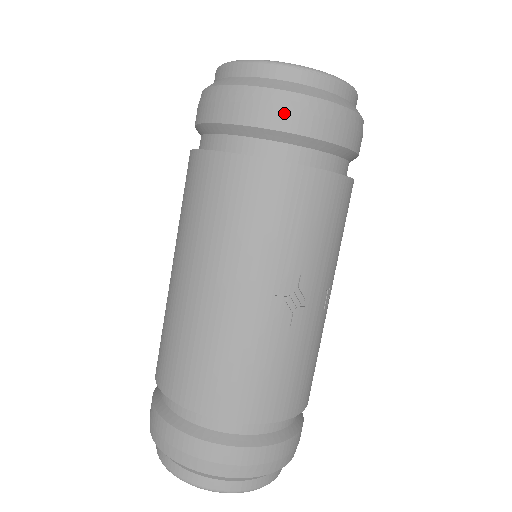
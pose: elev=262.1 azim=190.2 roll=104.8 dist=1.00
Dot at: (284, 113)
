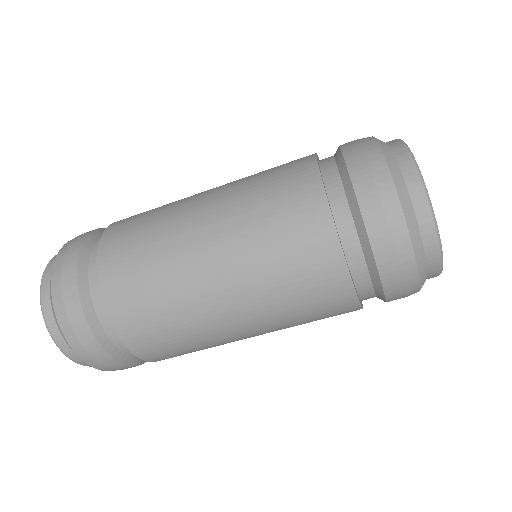
Dot at: (401, 294)
